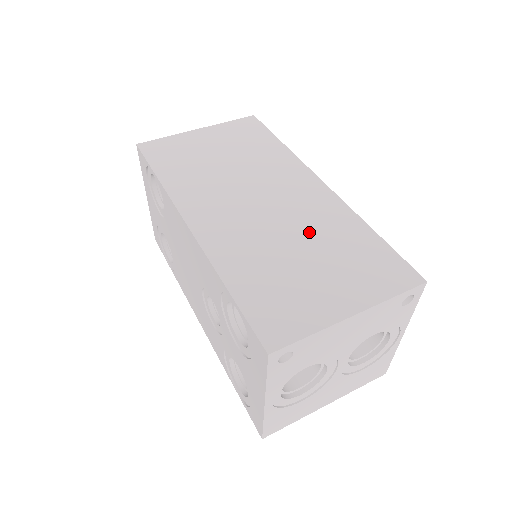
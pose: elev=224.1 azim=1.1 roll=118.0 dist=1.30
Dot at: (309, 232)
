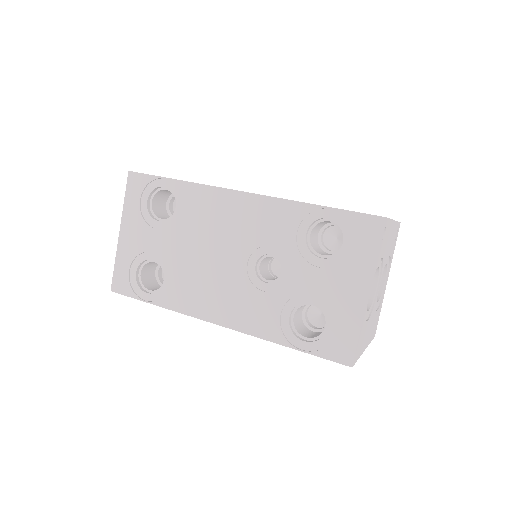
Dot at: occluded
